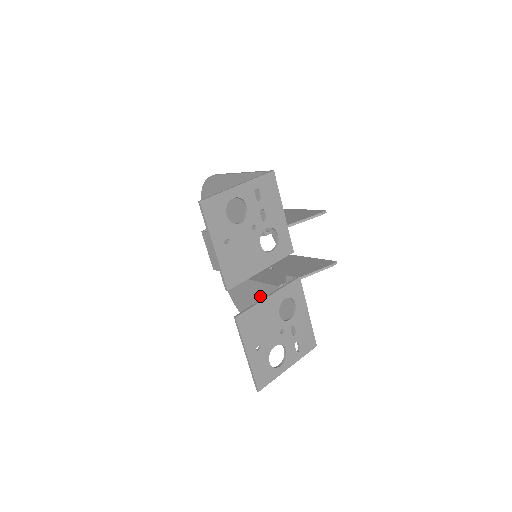
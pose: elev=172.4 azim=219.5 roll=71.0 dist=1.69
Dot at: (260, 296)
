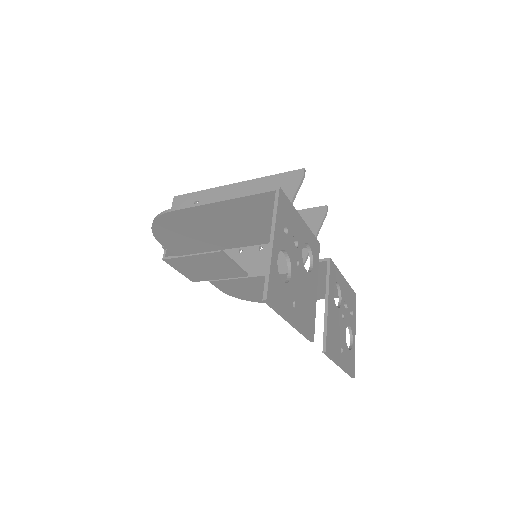
Dot at: occluded
